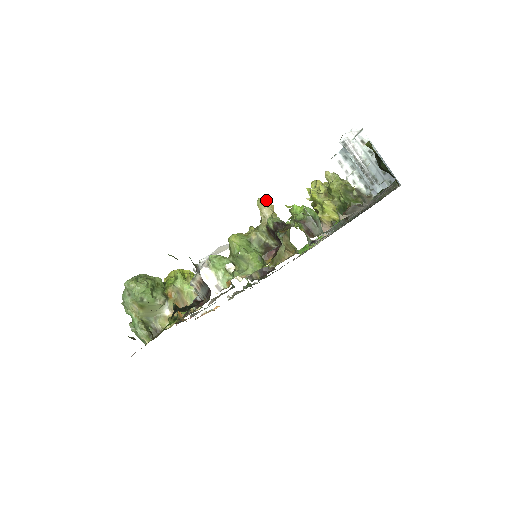
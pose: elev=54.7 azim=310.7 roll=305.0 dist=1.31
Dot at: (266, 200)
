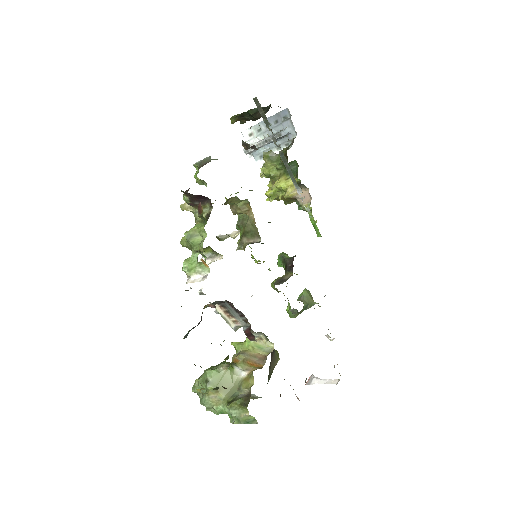
Dot at: occluded
